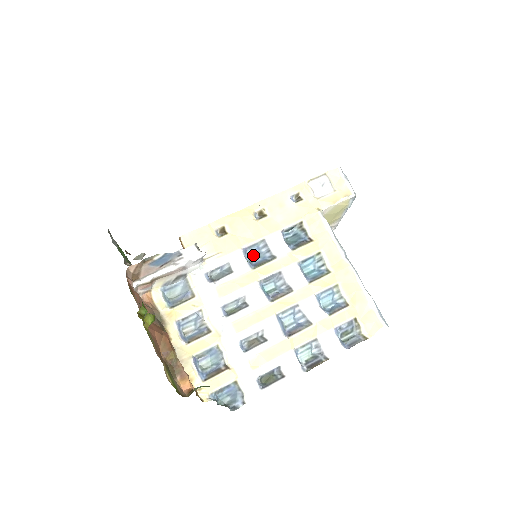
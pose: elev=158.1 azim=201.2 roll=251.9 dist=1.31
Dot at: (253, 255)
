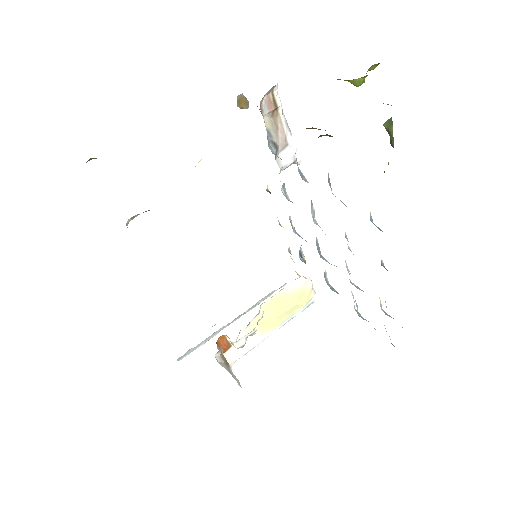
Dot at: (294, 227)
